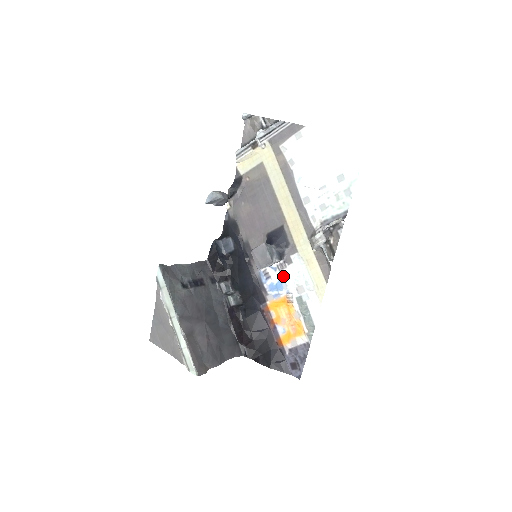
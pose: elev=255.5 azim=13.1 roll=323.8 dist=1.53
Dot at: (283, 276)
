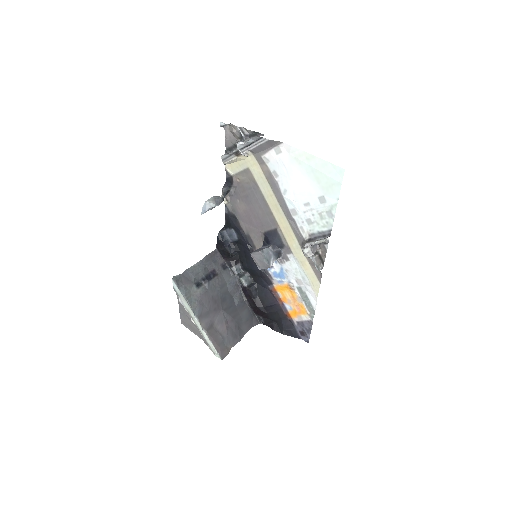
Dot at: (283, 269)
